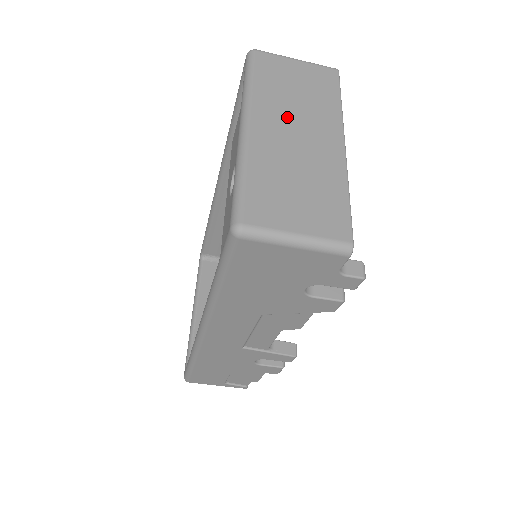
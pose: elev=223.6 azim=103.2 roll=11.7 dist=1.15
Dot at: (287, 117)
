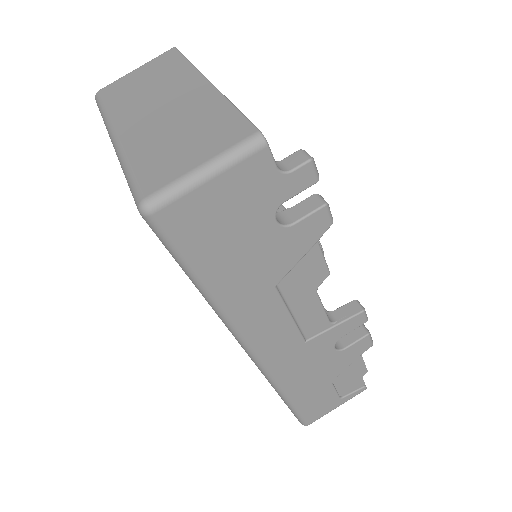
Dot at: (146, 105)
